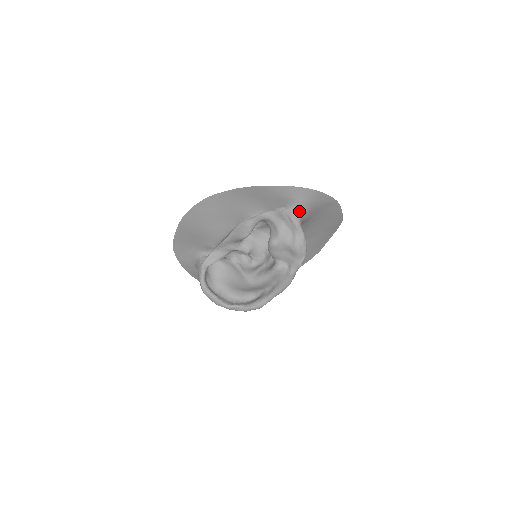
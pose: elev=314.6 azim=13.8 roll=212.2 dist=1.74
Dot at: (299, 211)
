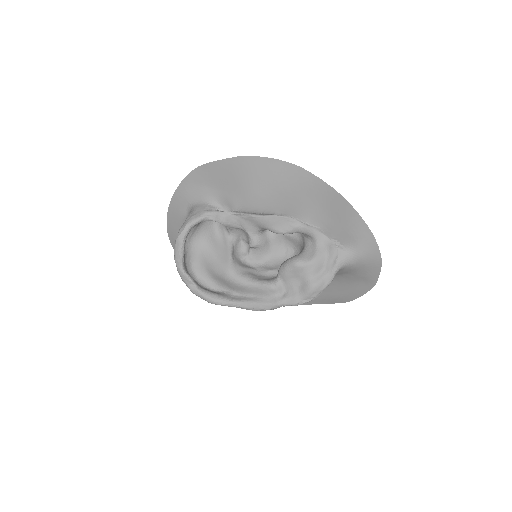
Dot at: (350, 261)
